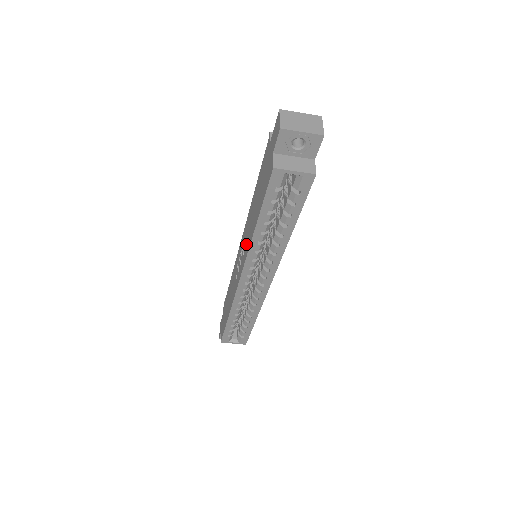
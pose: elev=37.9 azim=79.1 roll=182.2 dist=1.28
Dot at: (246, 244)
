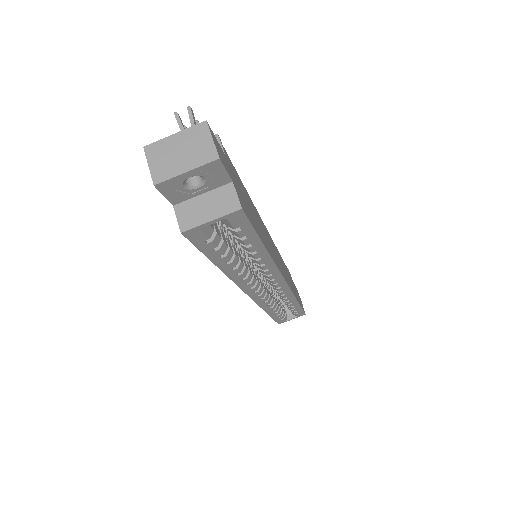
Dot at: occluded
